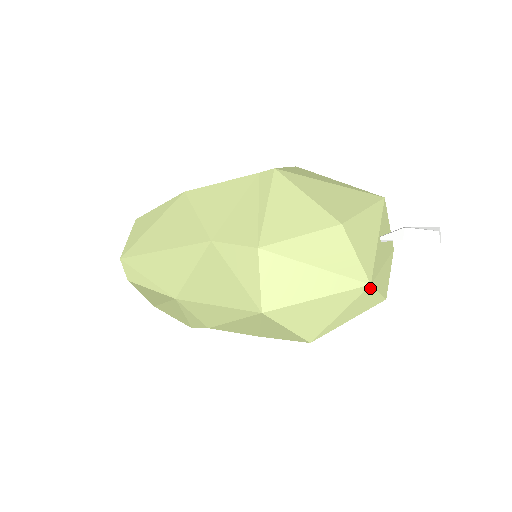
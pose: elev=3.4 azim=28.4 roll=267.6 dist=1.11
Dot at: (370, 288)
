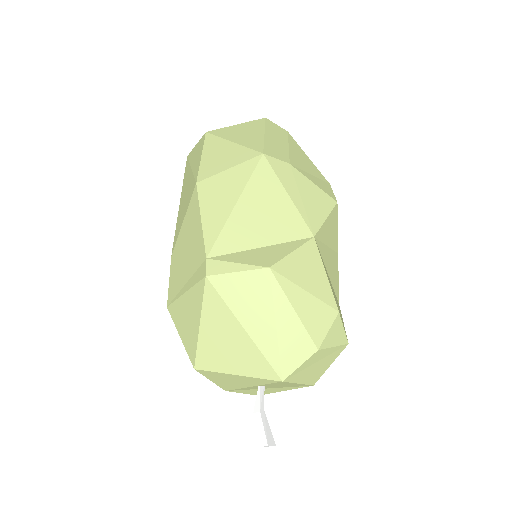
Dot at: occluded
